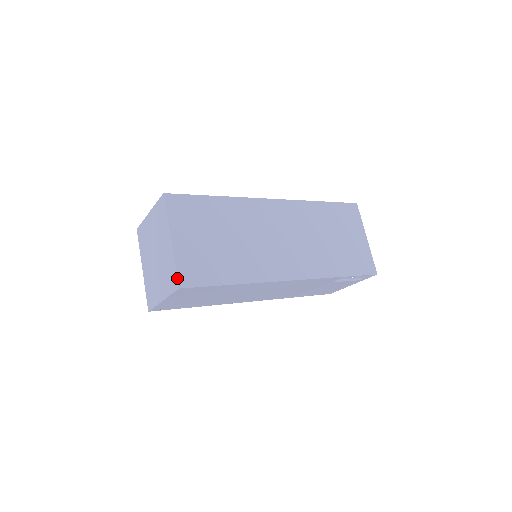
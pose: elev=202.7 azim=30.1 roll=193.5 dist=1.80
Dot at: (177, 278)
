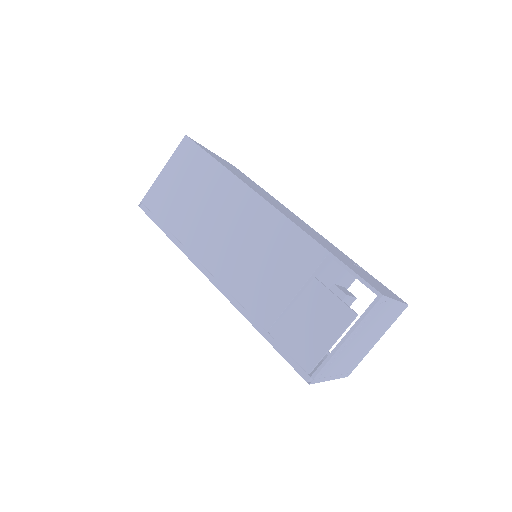
Dot at: occluded
